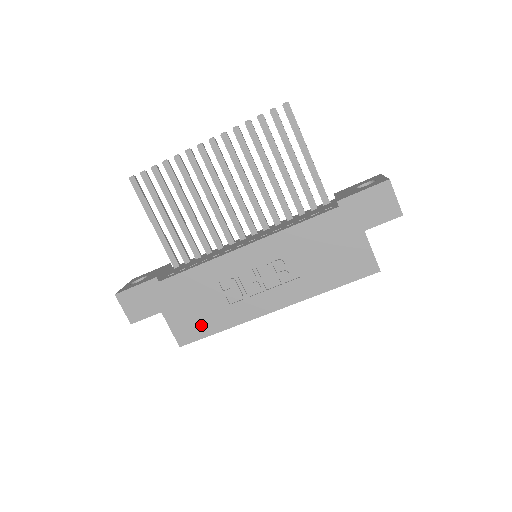
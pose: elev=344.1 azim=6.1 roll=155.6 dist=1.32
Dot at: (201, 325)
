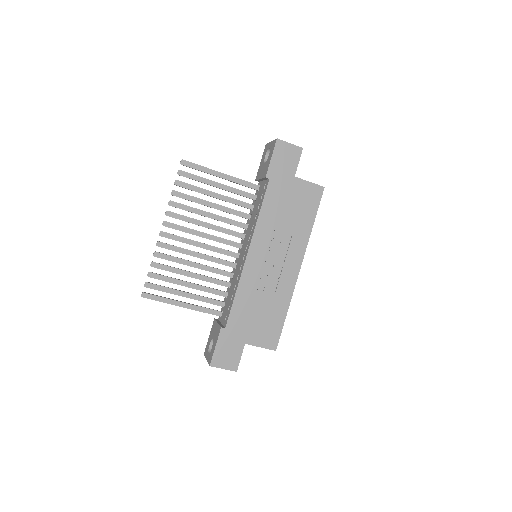
Dot at: (273, 324)
